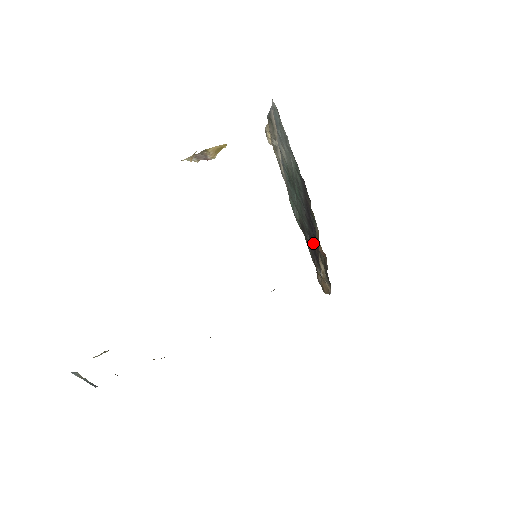
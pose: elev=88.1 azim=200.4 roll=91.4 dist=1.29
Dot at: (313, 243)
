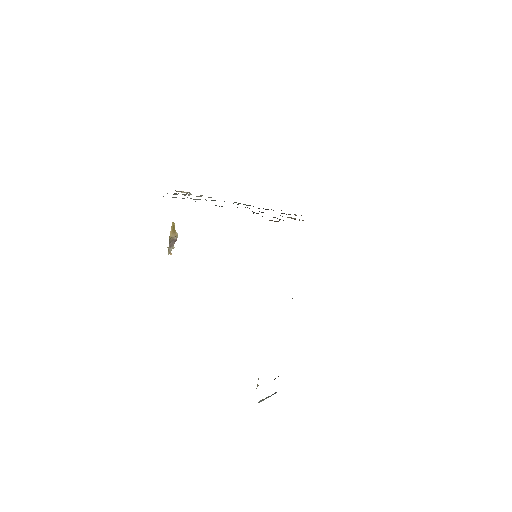
Dot at: occluded
